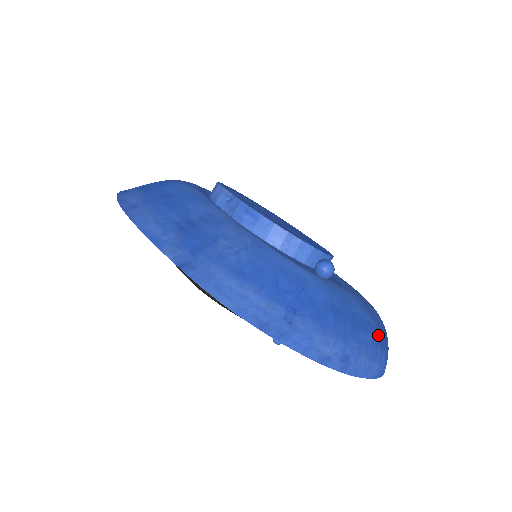
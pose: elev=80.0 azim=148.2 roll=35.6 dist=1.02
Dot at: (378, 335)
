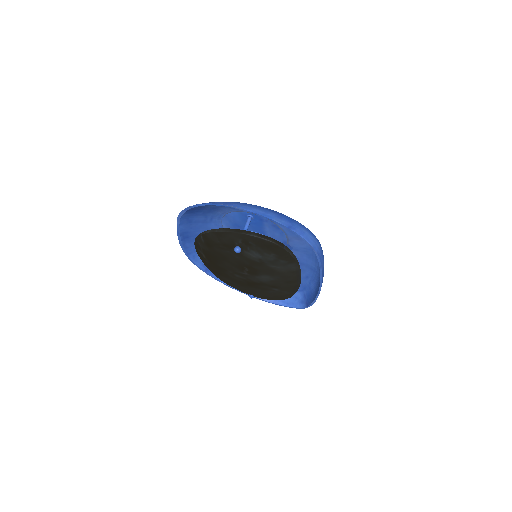
Dot at: (271, 210)
